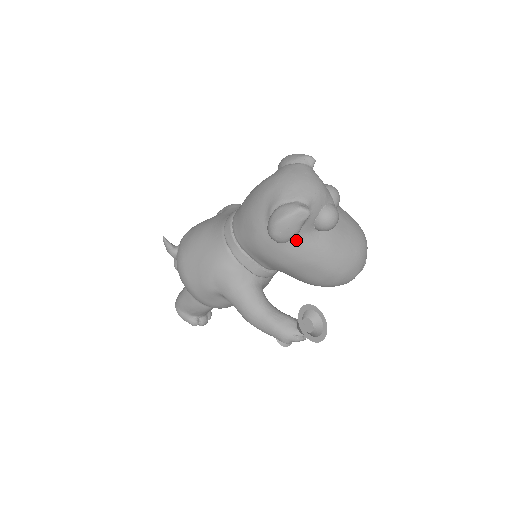
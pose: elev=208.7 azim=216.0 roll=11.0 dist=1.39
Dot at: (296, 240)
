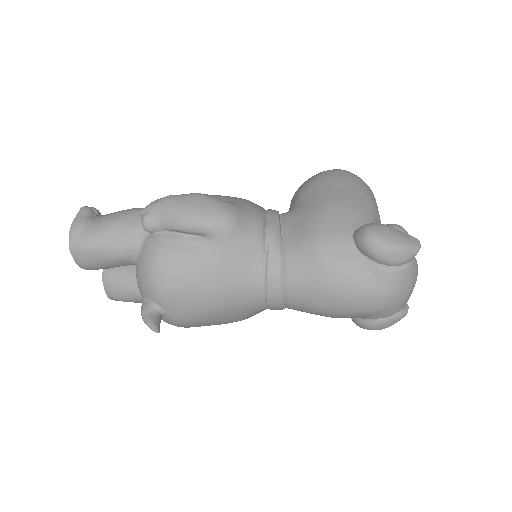
Dot at: occluded
